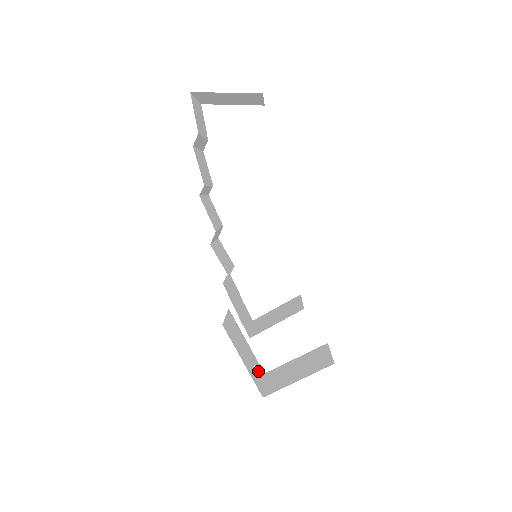
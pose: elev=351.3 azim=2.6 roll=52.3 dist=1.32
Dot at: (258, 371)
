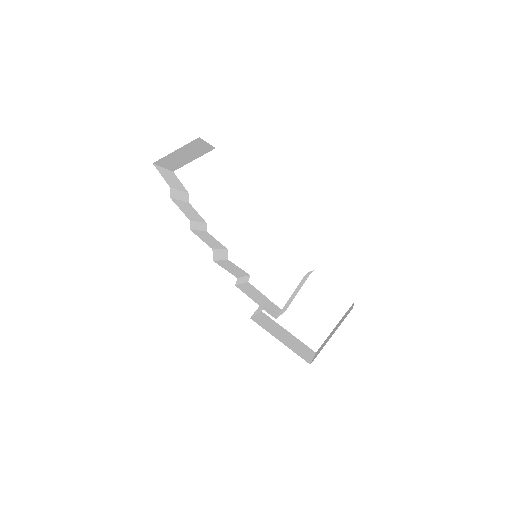
Dot at: (305, 350)
